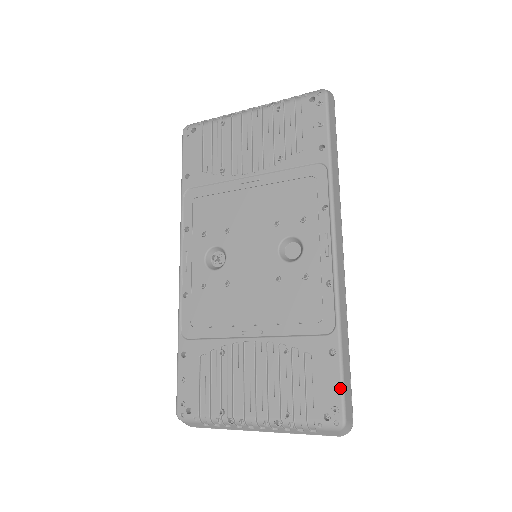
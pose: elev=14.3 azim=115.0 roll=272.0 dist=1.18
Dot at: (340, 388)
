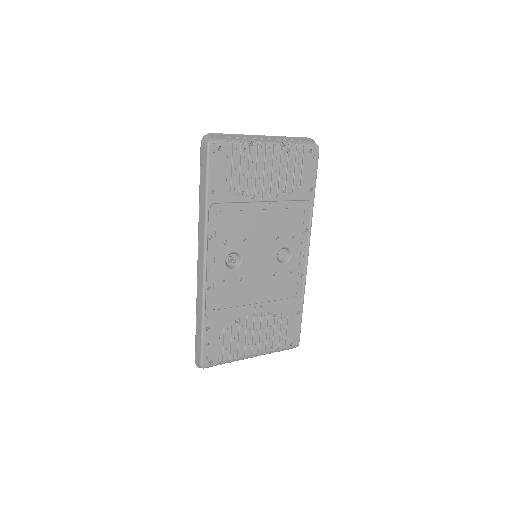
Dot at: (300, 329)
